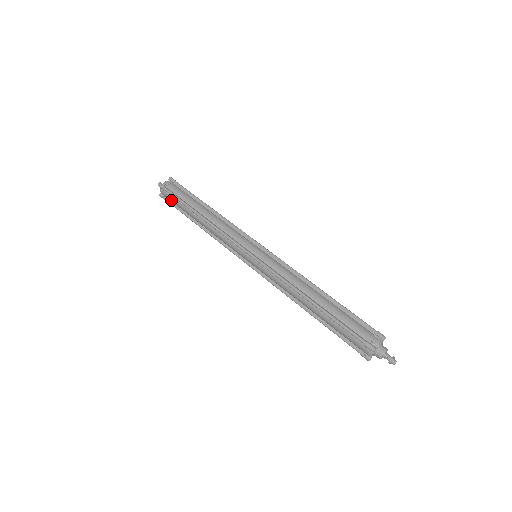
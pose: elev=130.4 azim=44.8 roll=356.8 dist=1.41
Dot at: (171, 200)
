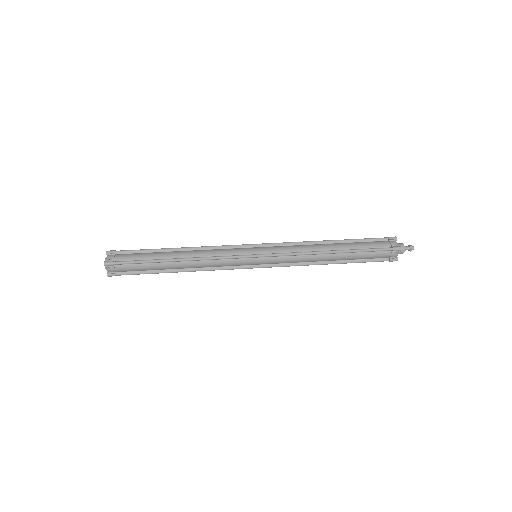
Dot at: (129, 270)
